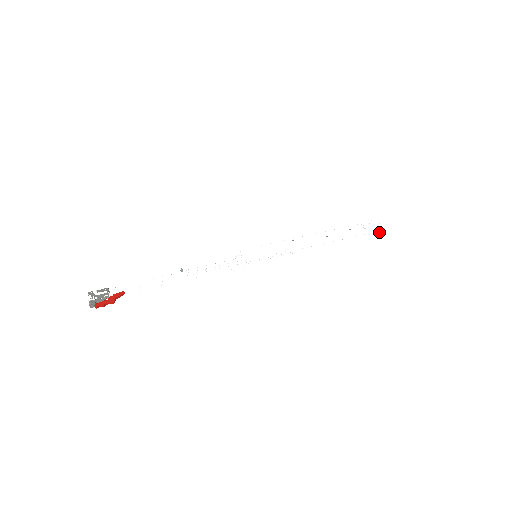
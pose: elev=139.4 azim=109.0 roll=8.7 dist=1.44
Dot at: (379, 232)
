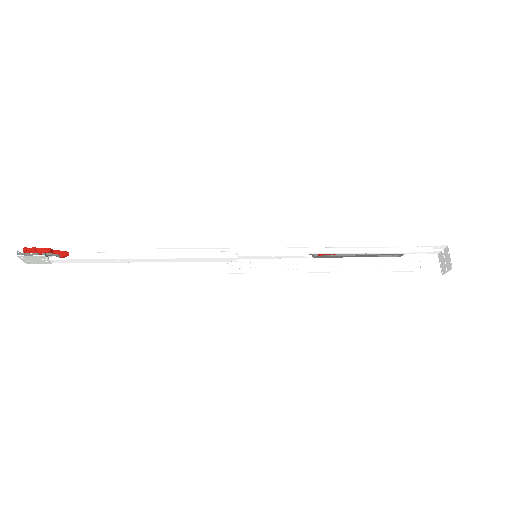
Dot at: (446, 264)
